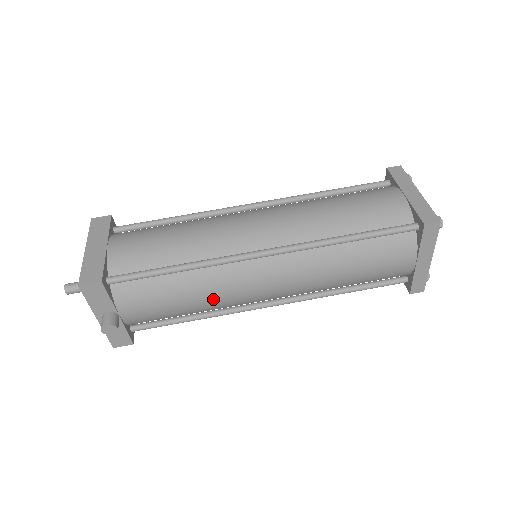
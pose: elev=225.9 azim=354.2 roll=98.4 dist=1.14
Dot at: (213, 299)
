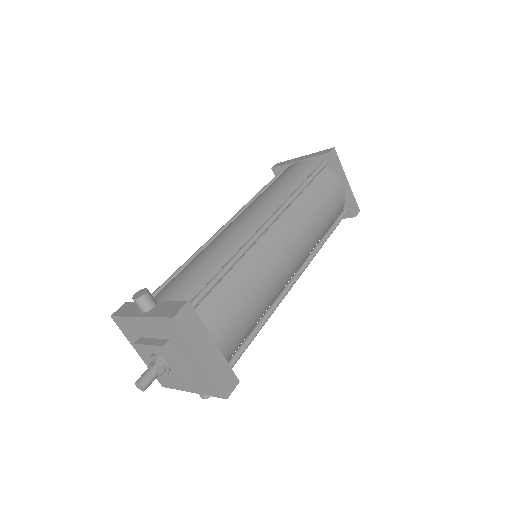
Dot at: occluded
